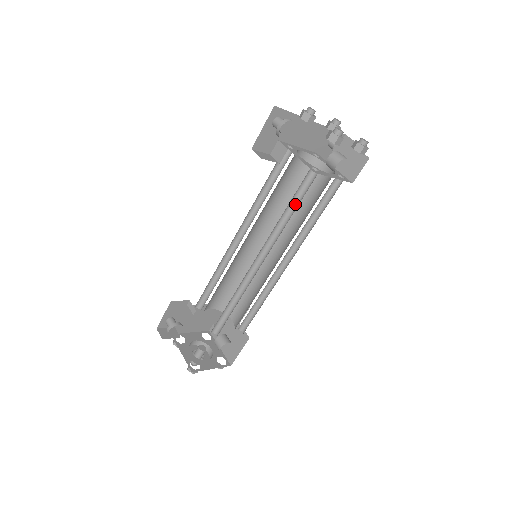
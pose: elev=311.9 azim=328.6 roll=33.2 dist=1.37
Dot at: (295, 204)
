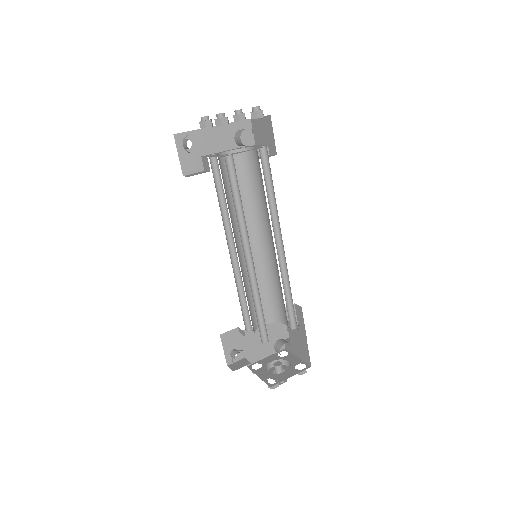
Dot at: (238, 192)
